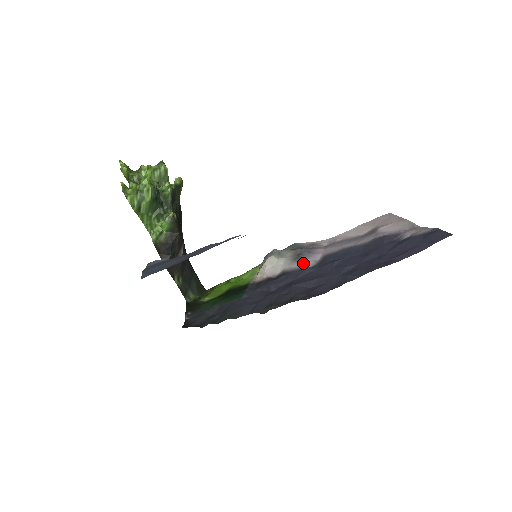
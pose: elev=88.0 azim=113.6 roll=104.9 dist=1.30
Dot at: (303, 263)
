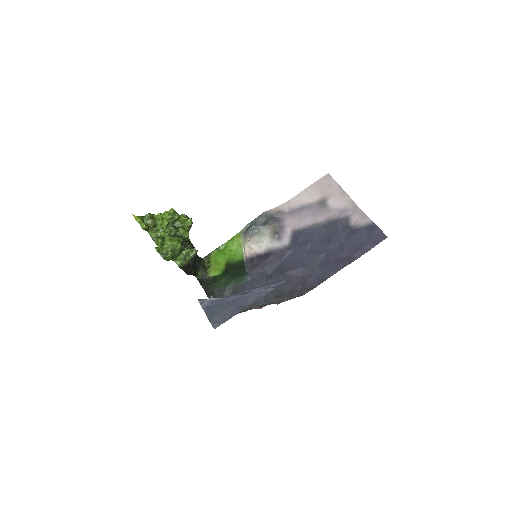
Dot at: (281, 241)
